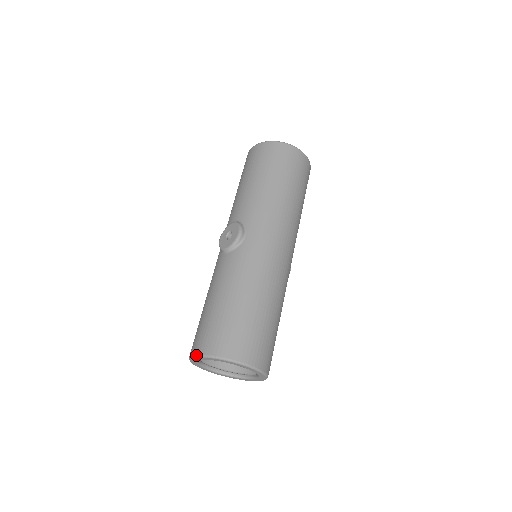
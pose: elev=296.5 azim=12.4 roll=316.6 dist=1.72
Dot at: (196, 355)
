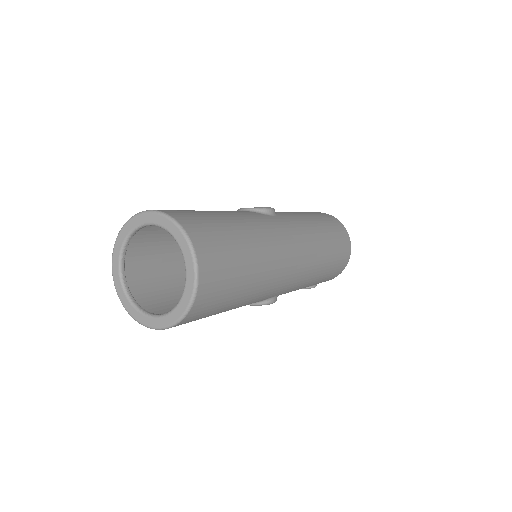
Dot at: (147, 210)
